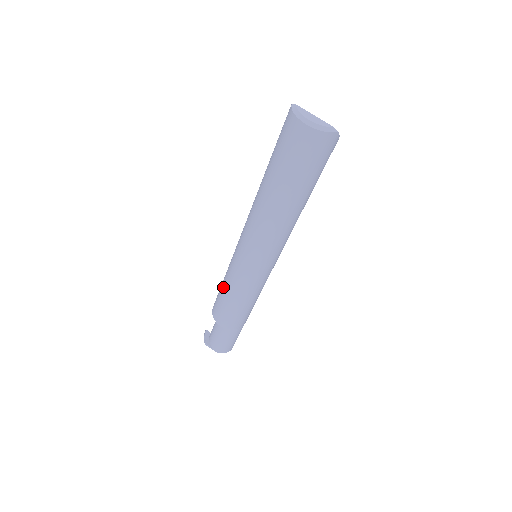
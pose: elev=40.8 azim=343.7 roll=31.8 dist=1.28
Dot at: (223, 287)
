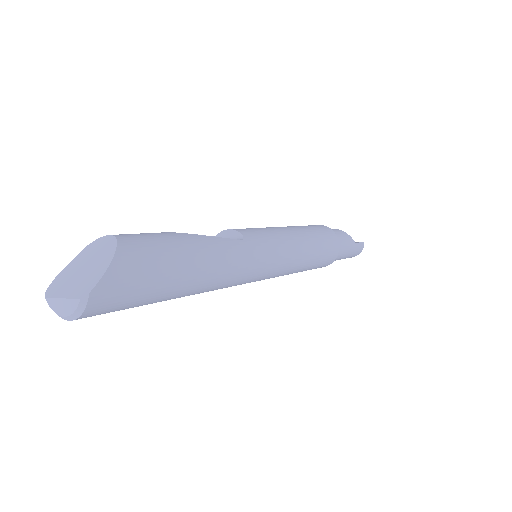
Dot at: occluded
